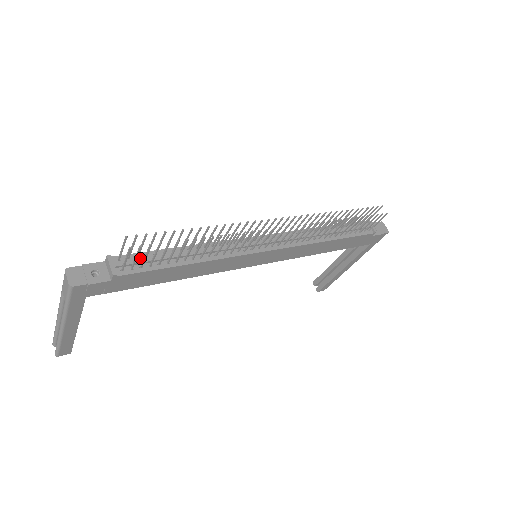
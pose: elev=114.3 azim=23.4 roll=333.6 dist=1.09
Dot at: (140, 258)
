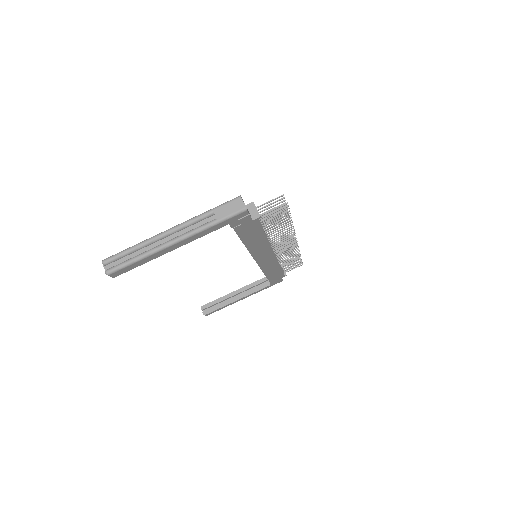
Dot at: occluded
